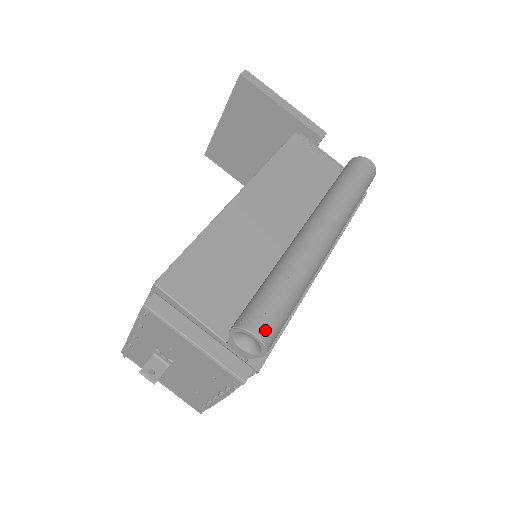
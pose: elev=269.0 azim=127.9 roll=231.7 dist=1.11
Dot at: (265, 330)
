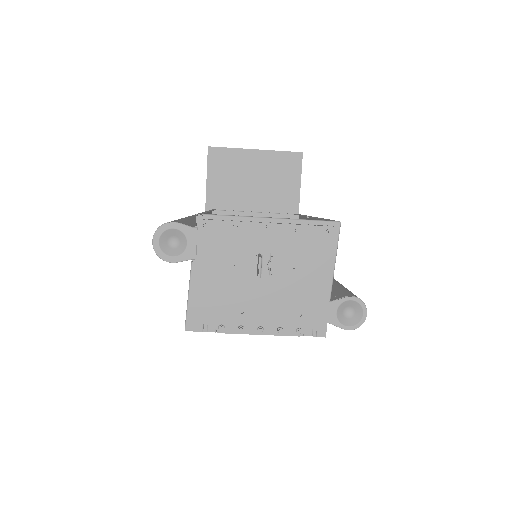
Dot at: occluded
